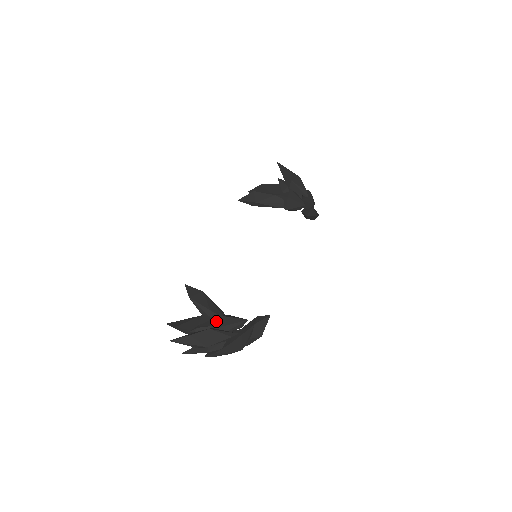
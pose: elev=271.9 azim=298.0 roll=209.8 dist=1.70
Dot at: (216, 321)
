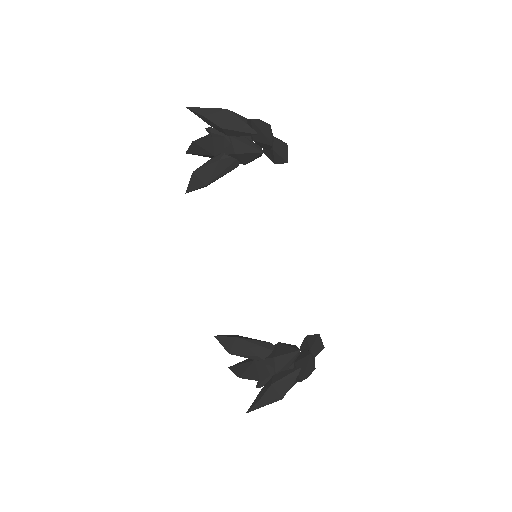
Dot at: (271, 365)
